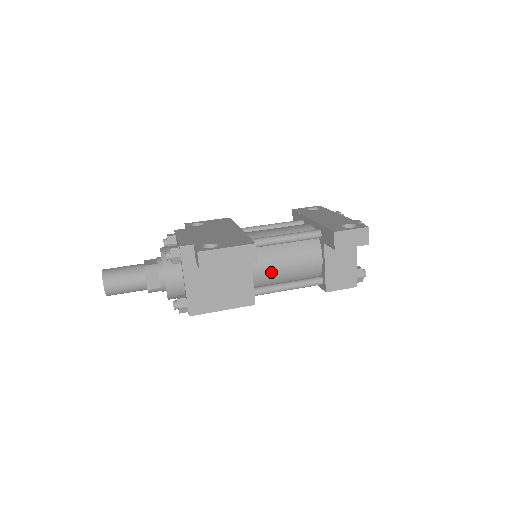
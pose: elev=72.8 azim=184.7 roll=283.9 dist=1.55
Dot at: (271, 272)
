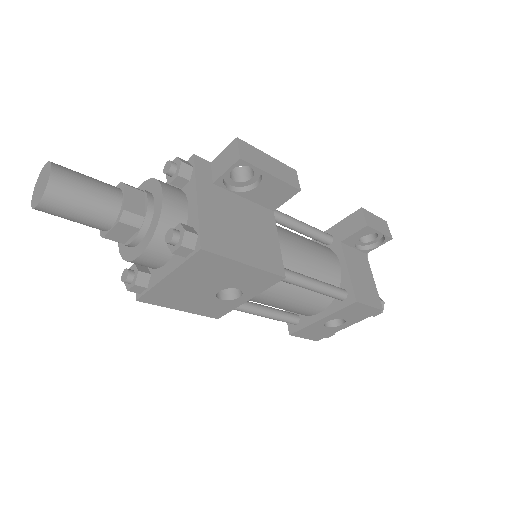
Dot at: (293, 252)
